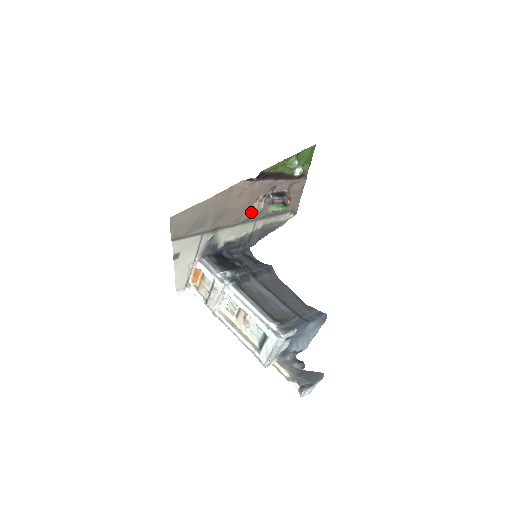
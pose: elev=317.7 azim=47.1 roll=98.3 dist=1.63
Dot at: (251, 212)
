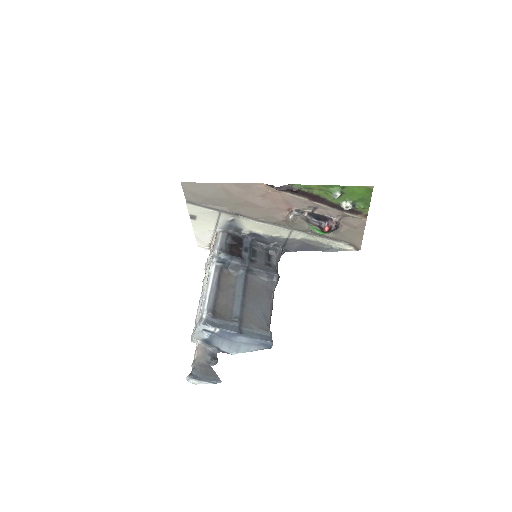
Dot at: (282, 218)
